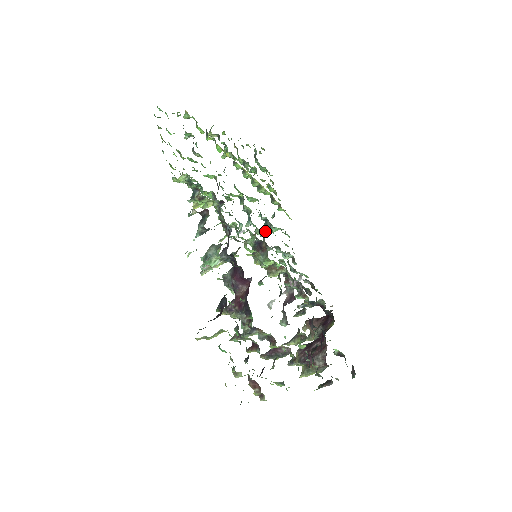
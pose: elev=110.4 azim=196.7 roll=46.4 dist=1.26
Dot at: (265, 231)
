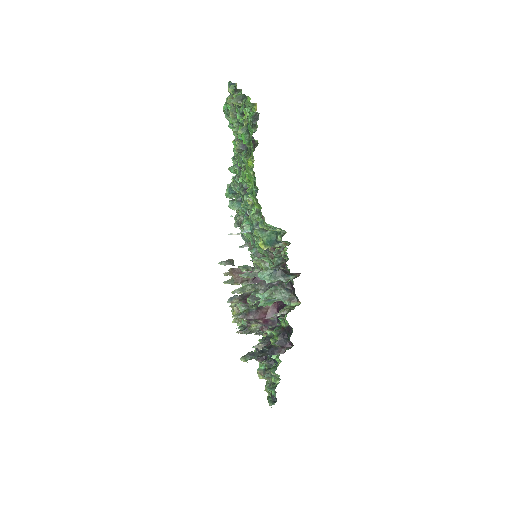
Dot at: occluded
